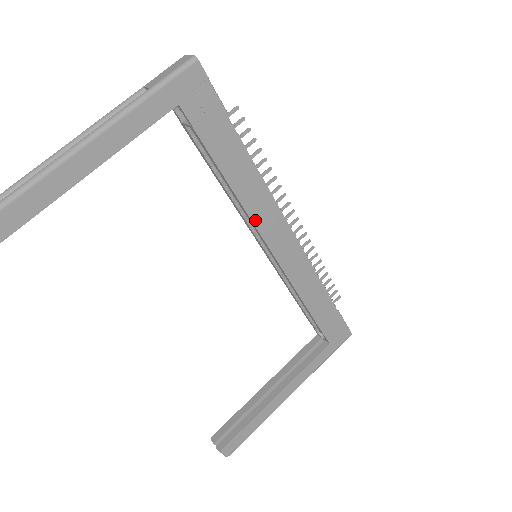
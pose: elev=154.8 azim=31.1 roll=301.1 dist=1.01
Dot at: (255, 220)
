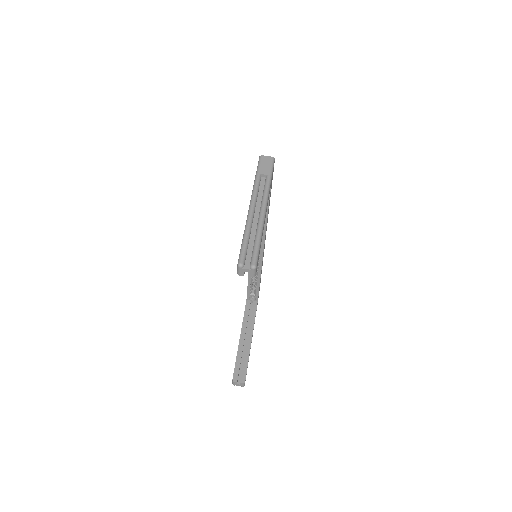
Dot at: (265, 235)
